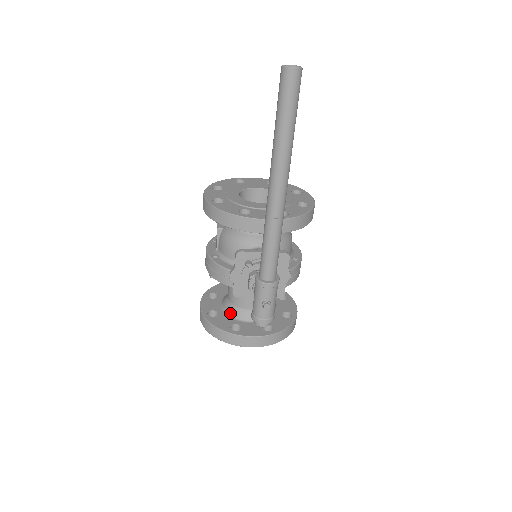
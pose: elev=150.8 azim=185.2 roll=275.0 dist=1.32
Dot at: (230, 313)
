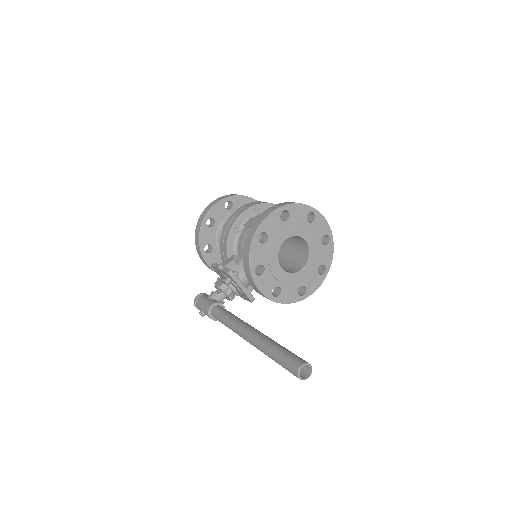
Dot at: (219, 235)
